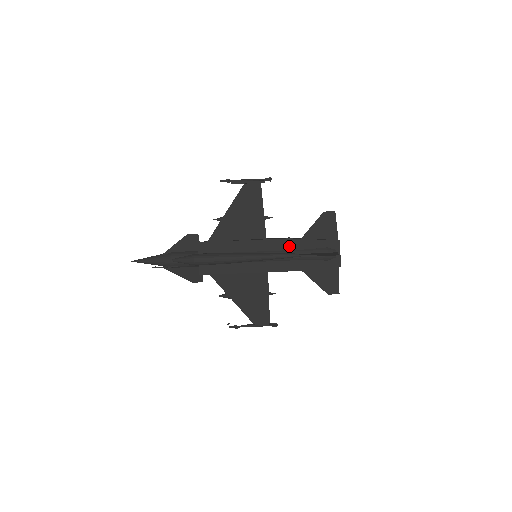
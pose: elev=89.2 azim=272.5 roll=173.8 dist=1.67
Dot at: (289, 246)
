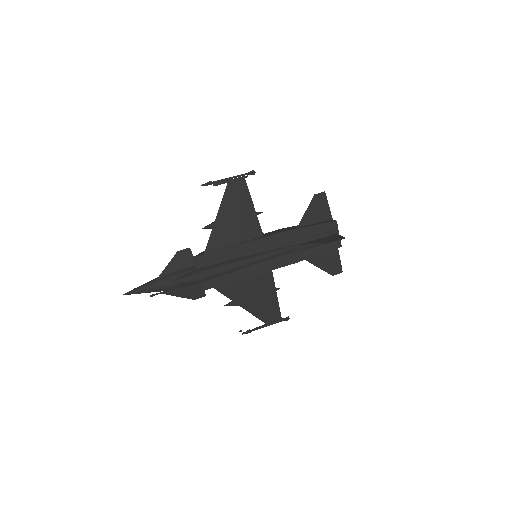
Dot at: (289, 238)
